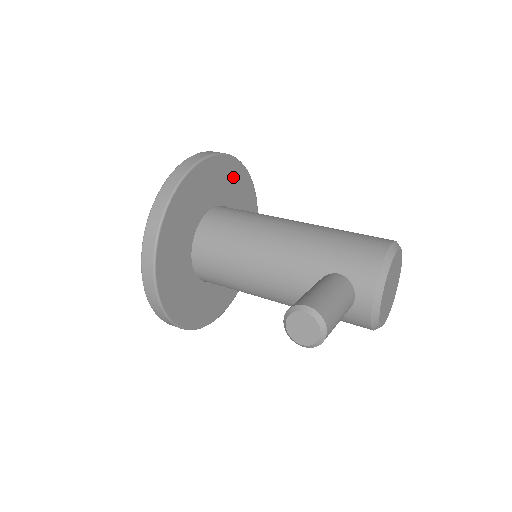
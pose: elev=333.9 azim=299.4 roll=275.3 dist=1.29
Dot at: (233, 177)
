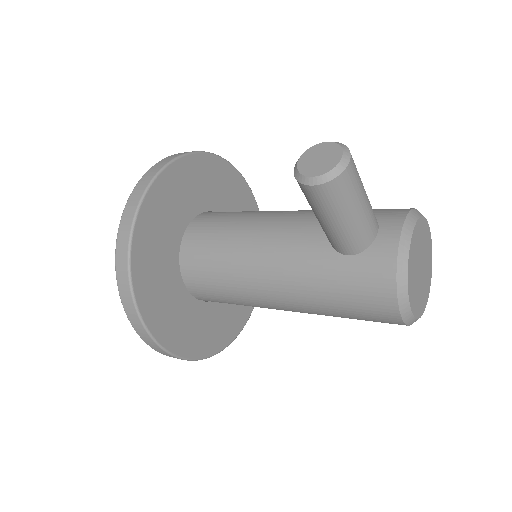
Dot at: occluded
